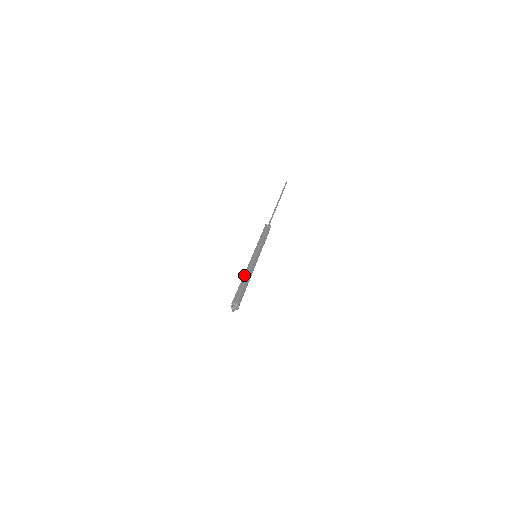
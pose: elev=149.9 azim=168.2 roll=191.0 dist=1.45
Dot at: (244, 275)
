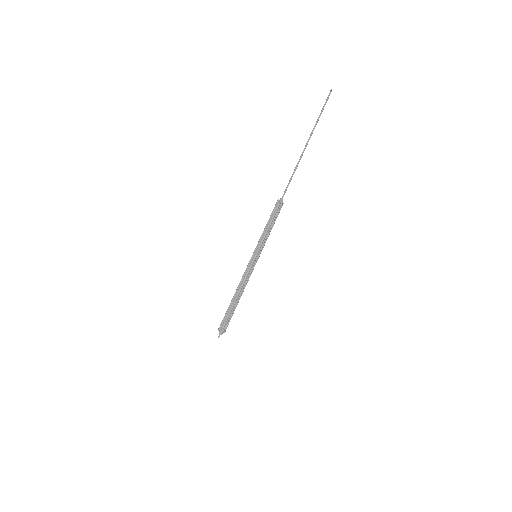
Dot at: (236, 291)
